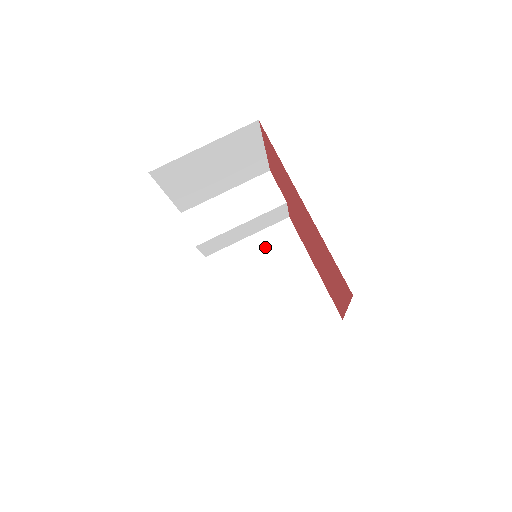
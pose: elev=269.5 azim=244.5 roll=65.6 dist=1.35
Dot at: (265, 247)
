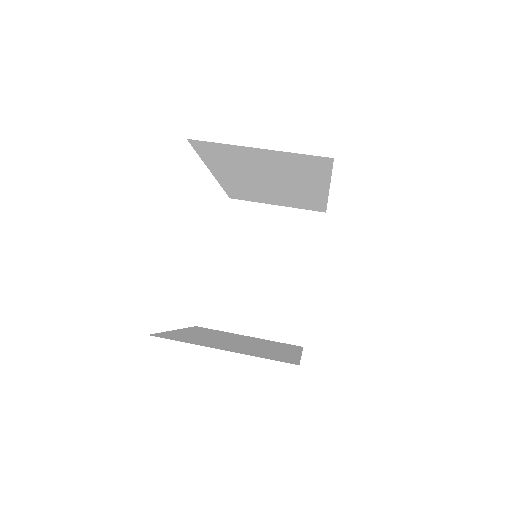
Dot at: (260, 340)
